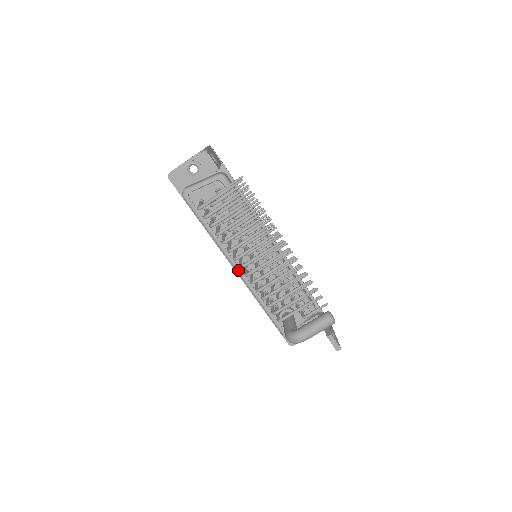
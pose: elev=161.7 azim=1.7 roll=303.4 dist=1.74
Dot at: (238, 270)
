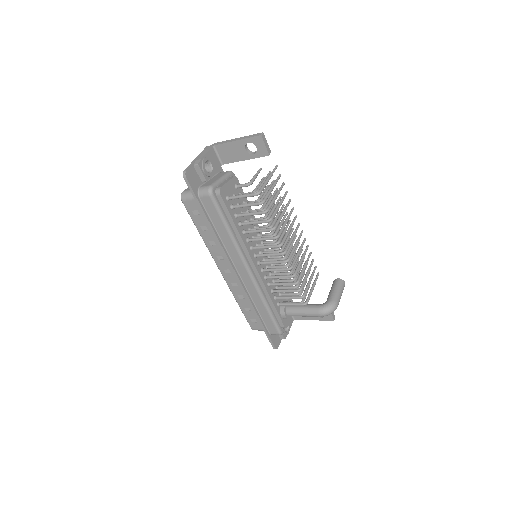
Dot at: (252, 272)
